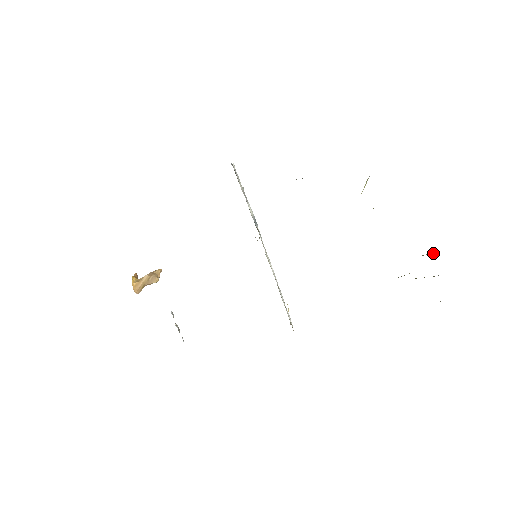
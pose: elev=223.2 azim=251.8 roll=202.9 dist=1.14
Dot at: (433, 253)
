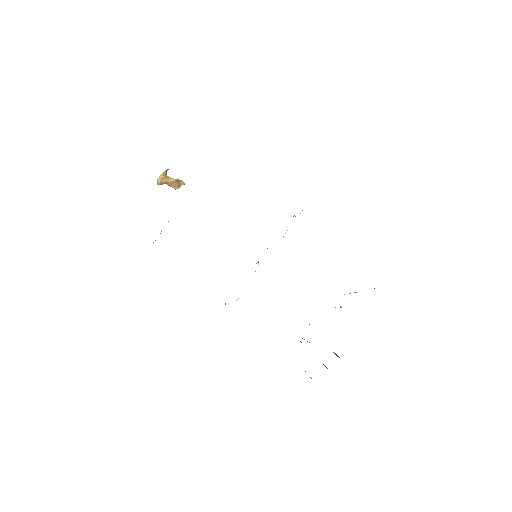
Dot at: (339, 357)
